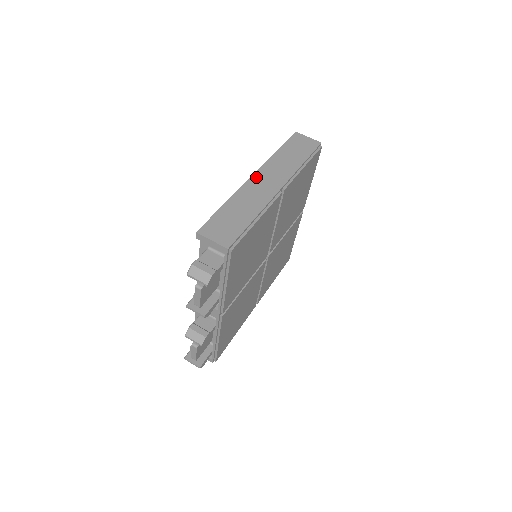
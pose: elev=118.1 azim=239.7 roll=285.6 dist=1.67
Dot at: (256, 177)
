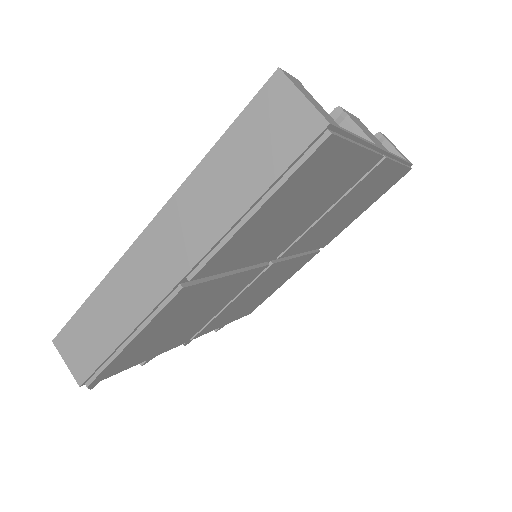
Dot at: (146, 238)
